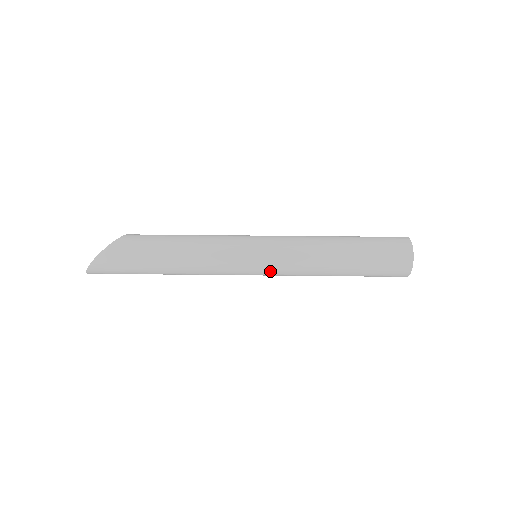
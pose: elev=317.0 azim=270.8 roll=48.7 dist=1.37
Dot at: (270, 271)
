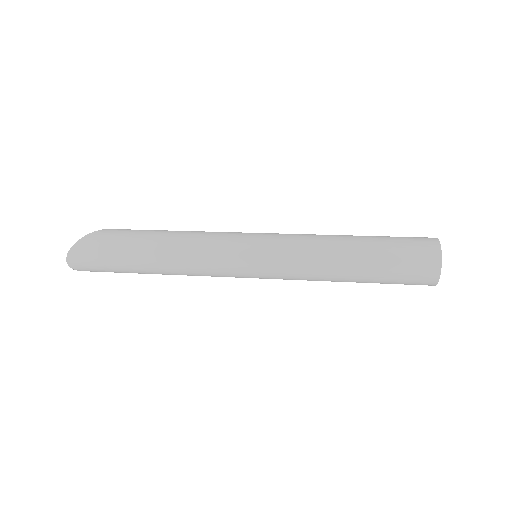
Dot at: (269, 259)
